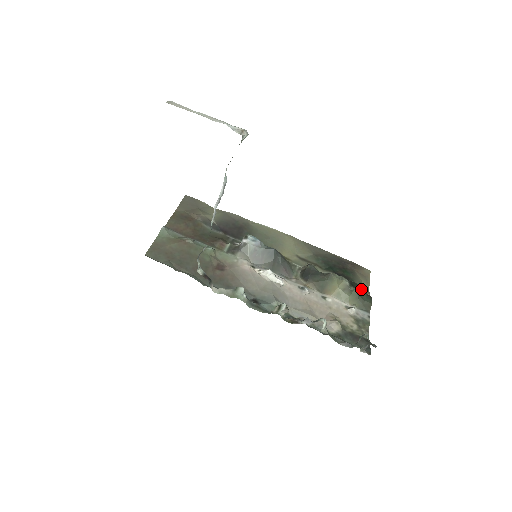
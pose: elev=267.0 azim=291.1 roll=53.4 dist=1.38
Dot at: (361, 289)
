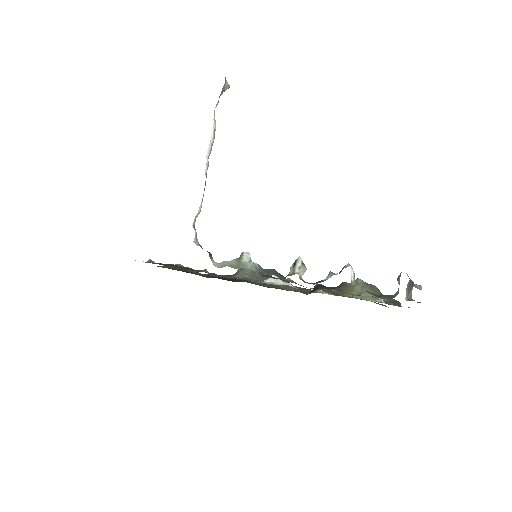
Dot at: occluded
